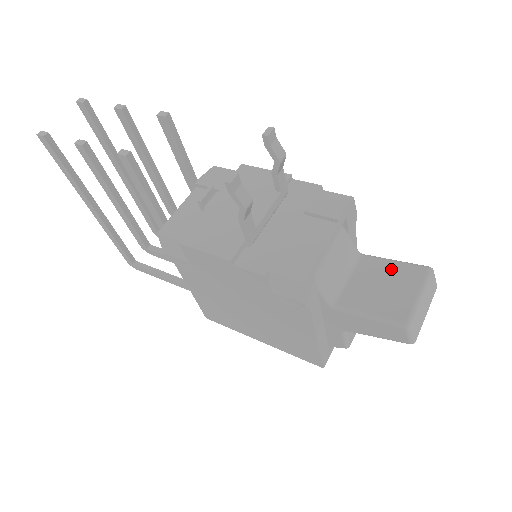
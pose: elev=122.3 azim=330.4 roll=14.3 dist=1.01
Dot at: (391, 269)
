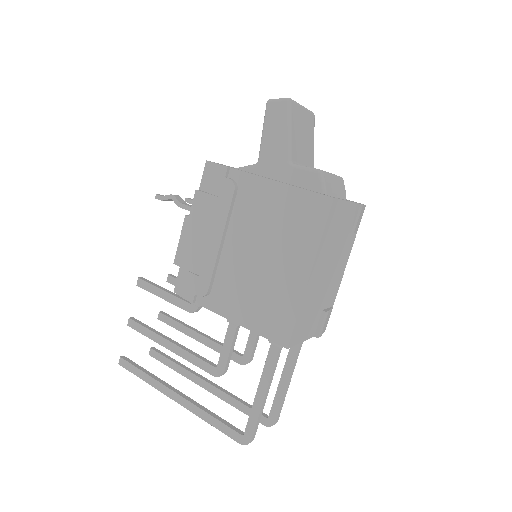
Dot at: occluded
